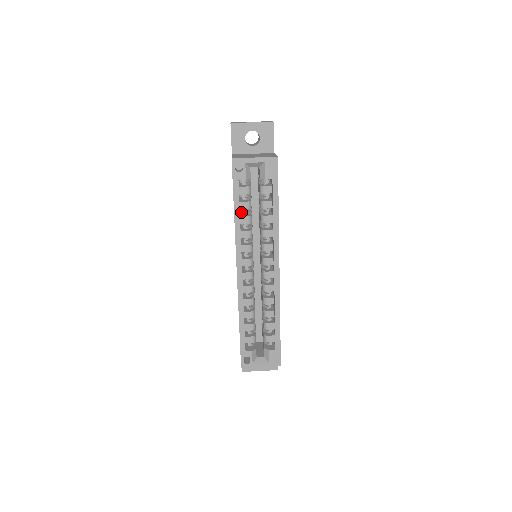
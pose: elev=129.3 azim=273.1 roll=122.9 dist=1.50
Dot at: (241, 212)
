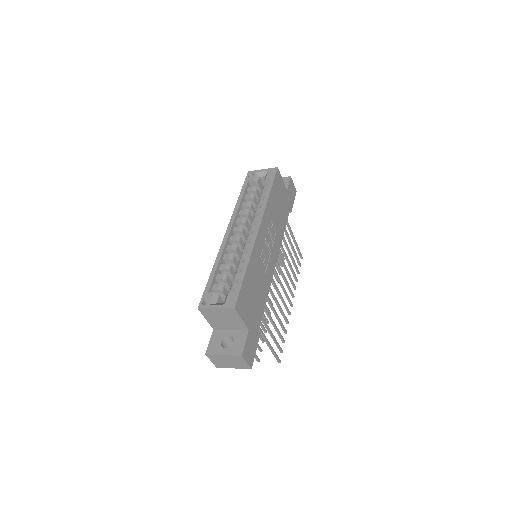
Dot at: occluded
